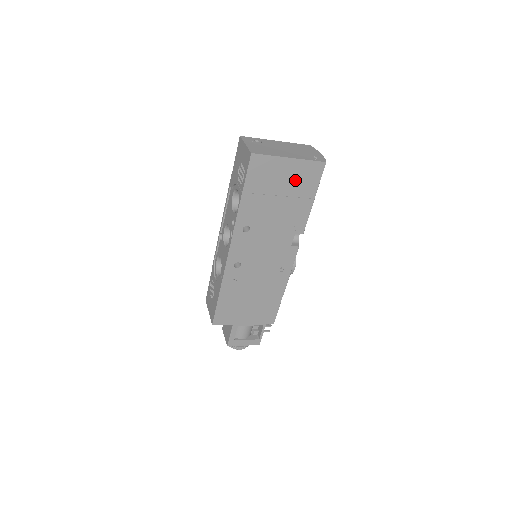
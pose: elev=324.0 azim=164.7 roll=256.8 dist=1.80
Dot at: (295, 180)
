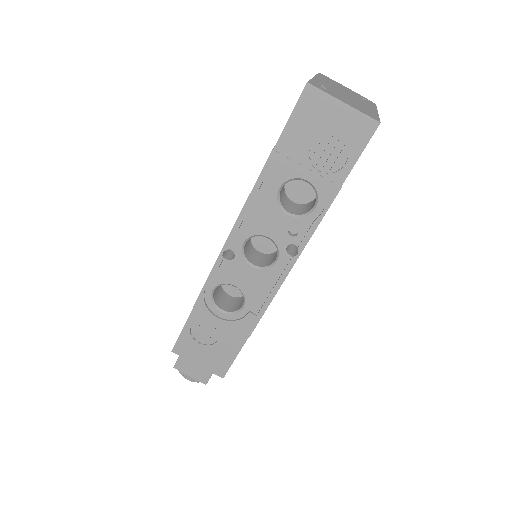
Dot at: occluded
